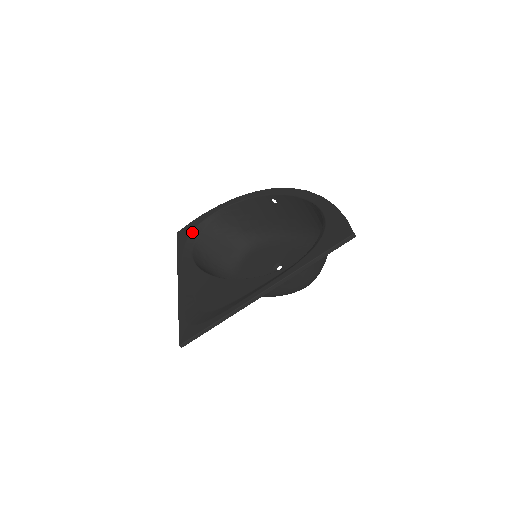
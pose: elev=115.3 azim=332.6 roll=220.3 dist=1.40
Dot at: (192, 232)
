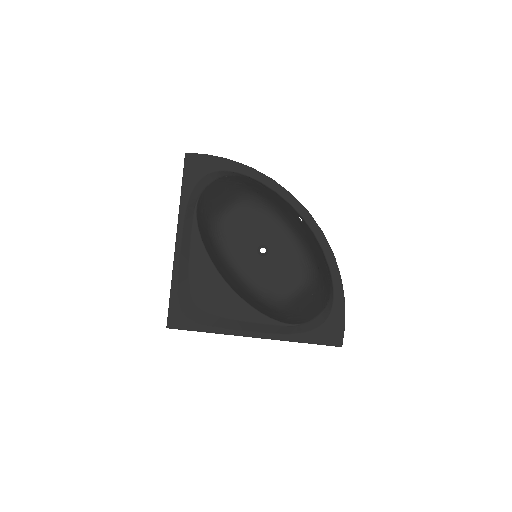
Dot at: (205, 176)
